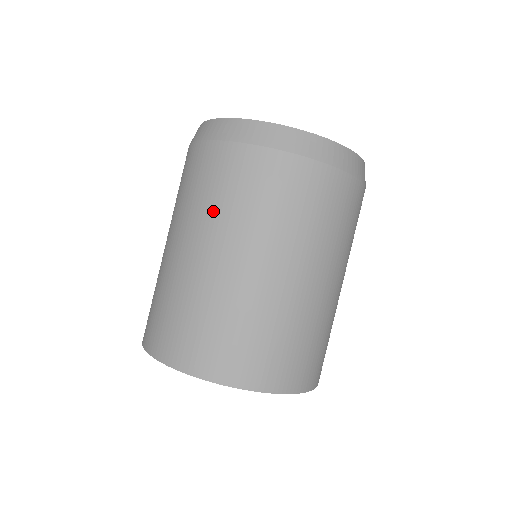
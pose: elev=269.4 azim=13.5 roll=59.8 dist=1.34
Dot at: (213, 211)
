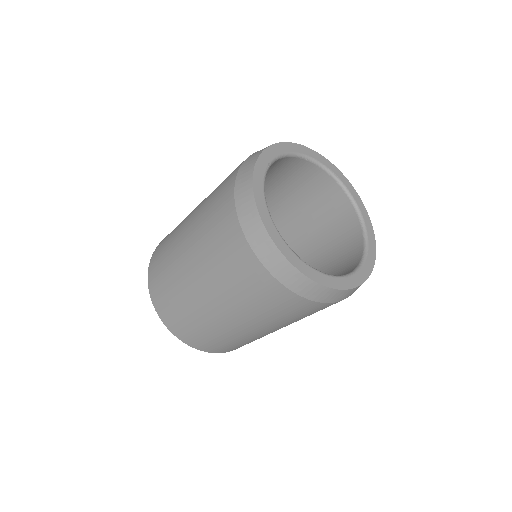
Dot at: (232, 294)
